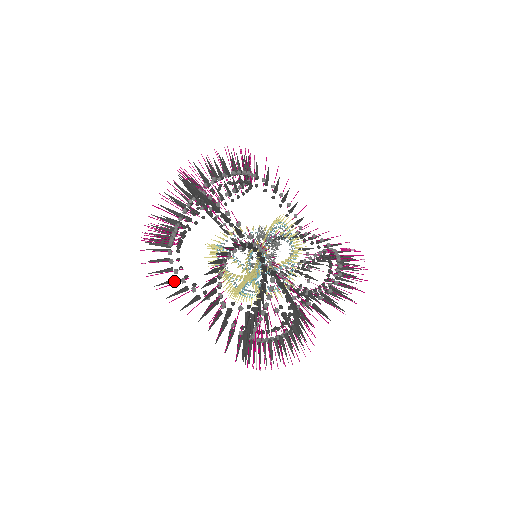
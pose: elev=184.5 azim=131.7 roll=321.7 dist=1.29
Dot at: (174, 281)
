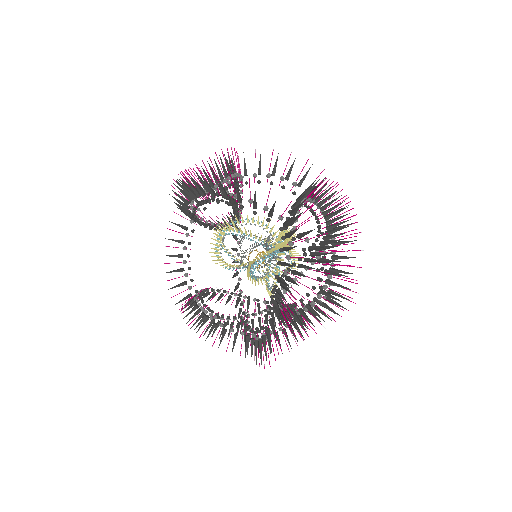
Dot at: (240, 197)
